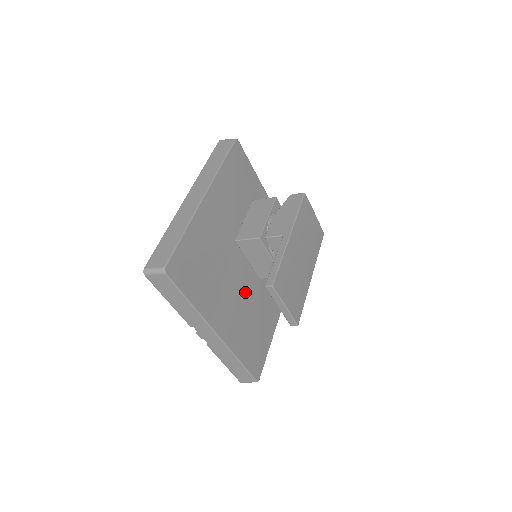
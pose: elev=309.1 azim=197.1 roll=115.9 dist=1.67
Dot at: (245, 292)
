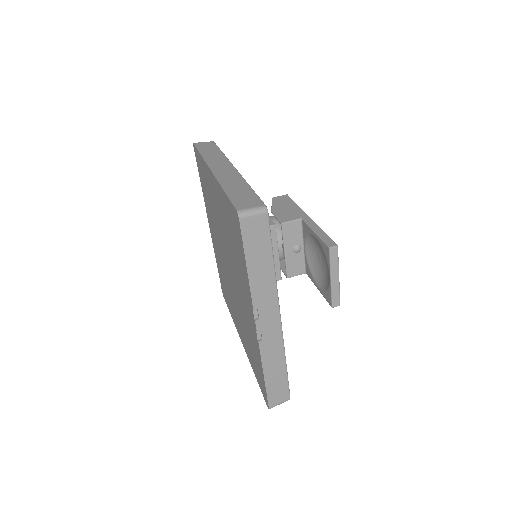
Dot at: occluded
